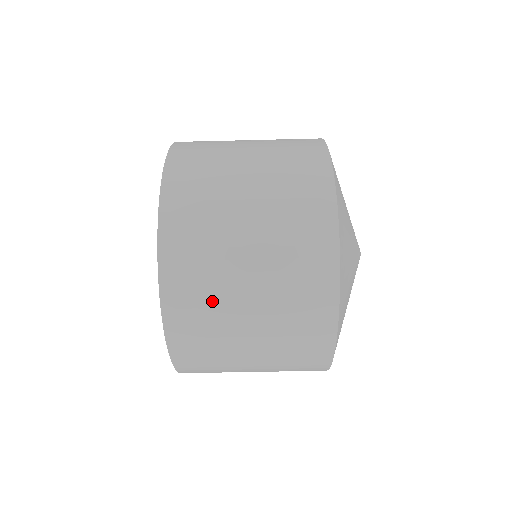
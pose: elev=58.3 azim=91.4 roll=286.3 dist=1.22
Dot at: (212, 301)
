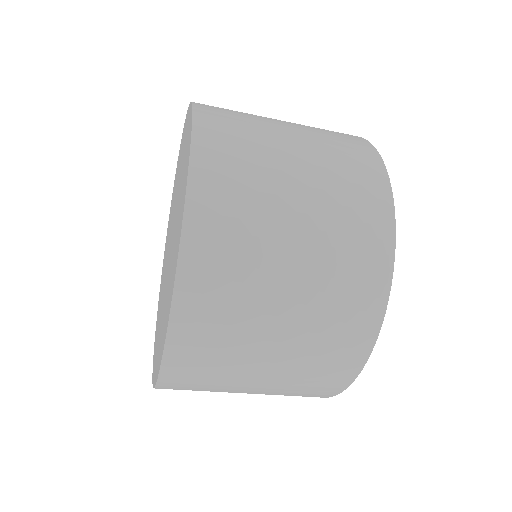
Dot at: (244, 273)
